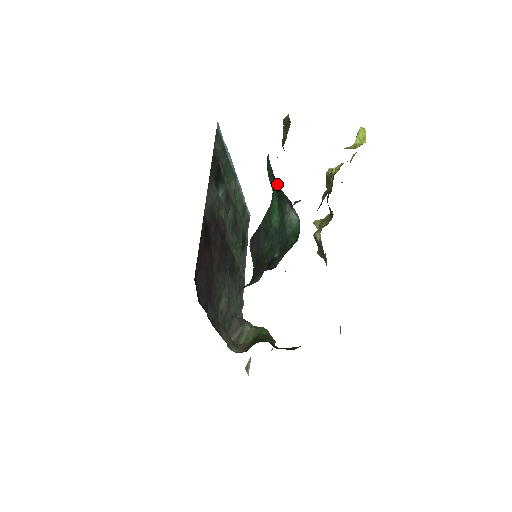
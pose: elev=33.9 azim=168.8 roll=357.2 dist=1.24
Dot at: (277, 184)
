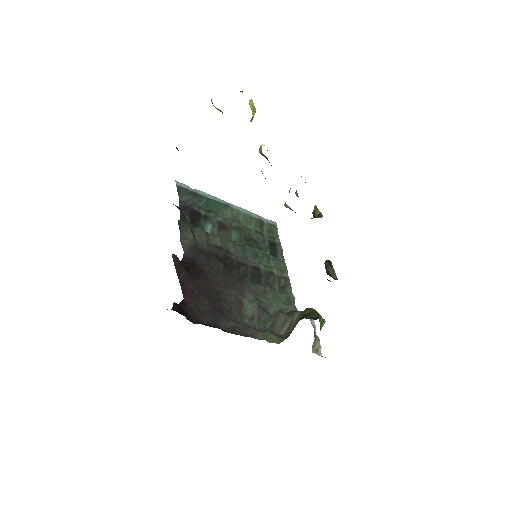
Dot at: occluded
